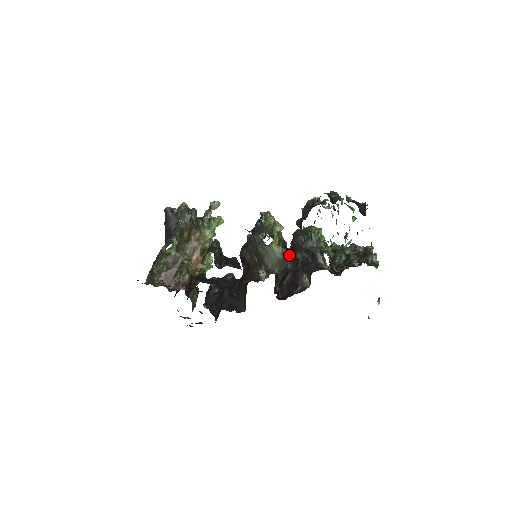
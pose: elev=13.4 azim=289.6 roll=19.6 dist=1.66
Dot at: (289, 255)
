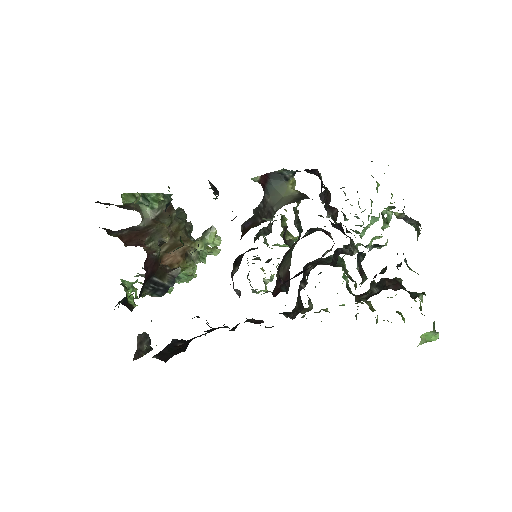
Dot at: (308, 198)
